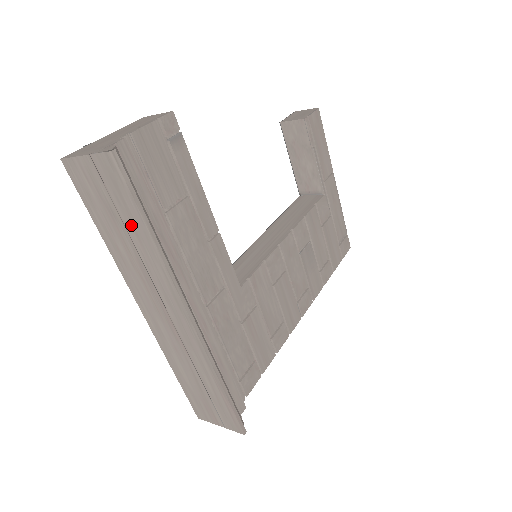
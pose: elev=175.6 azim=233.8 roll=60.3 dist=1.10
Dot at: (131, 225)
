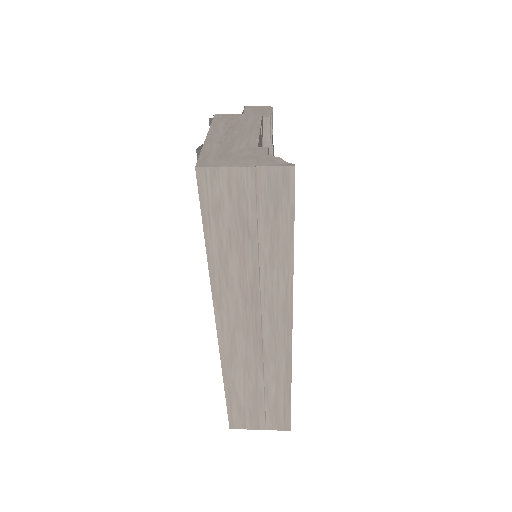
Dot at: (269, 242)
